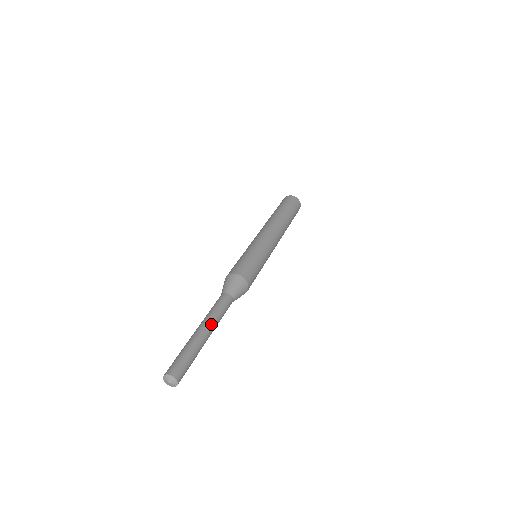
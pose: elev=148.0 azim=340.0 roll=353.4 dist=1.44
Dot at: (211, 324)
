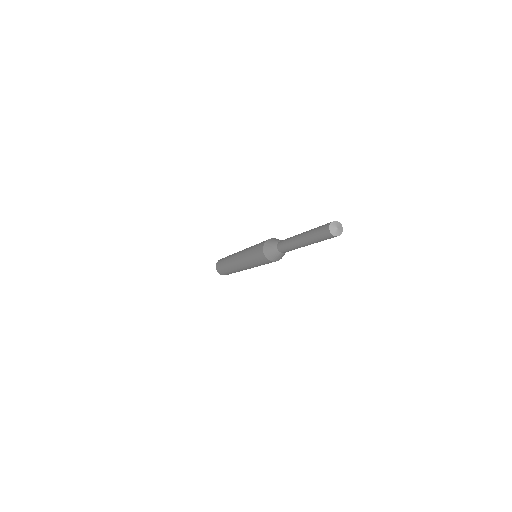
Dot at: occluded
